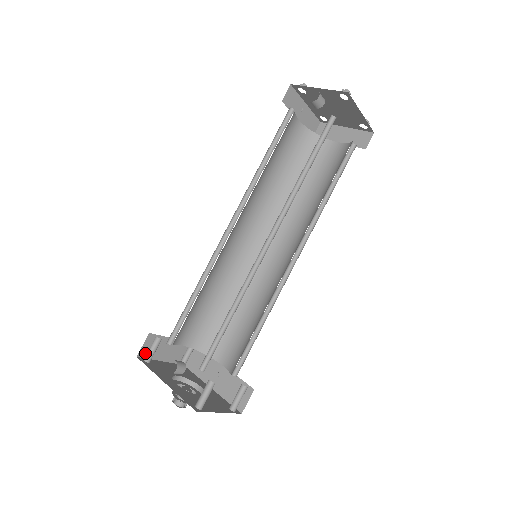
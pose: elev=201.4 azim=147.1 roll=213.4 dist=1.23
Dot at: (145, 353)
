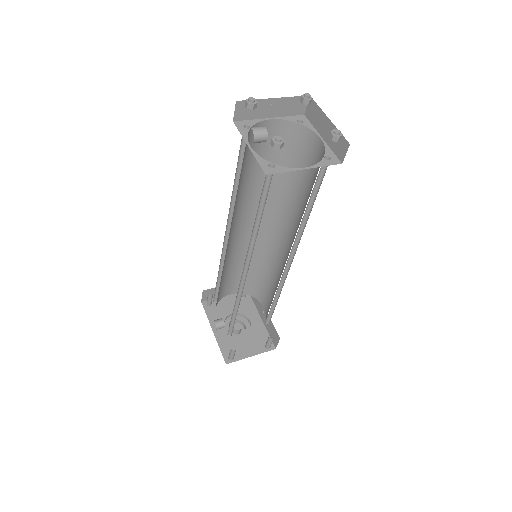
Dot at: occluded
